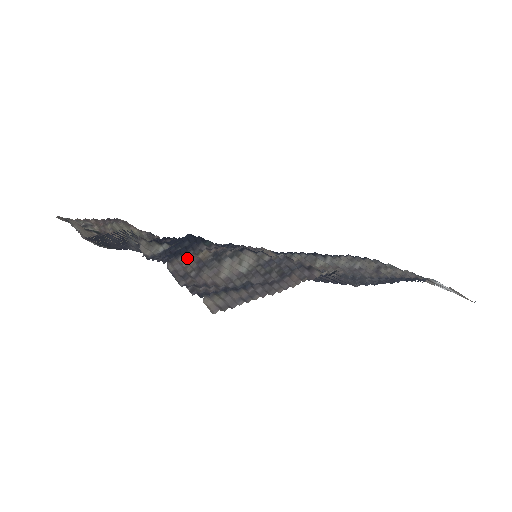
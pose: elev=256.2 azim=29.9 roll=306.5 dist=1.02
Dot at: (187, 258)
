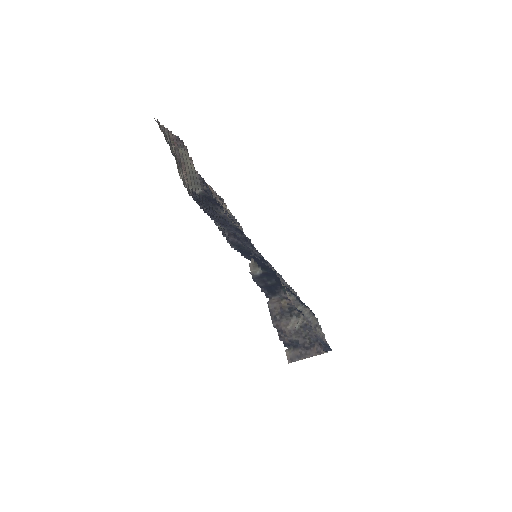
Dot at: (277, 301)
